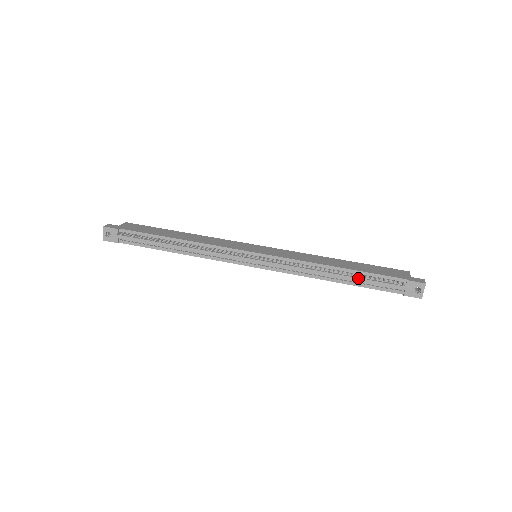
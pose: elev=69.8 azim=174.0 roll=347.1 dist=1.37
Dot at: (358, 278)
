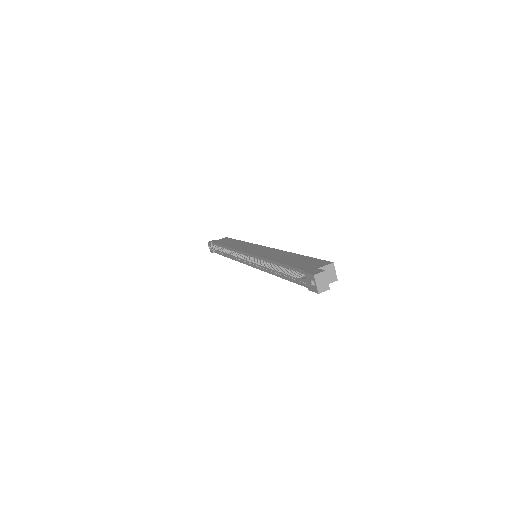
Dot at: occluded
